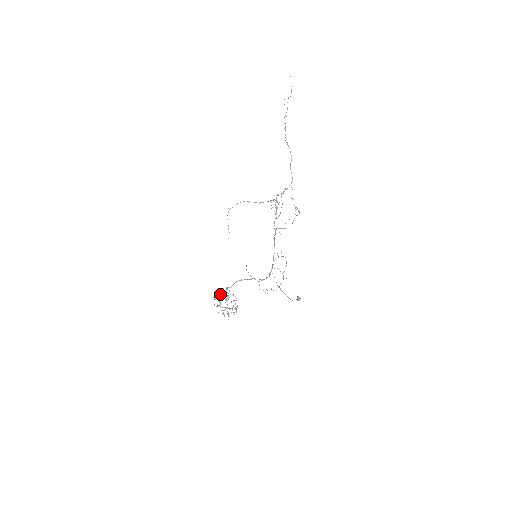
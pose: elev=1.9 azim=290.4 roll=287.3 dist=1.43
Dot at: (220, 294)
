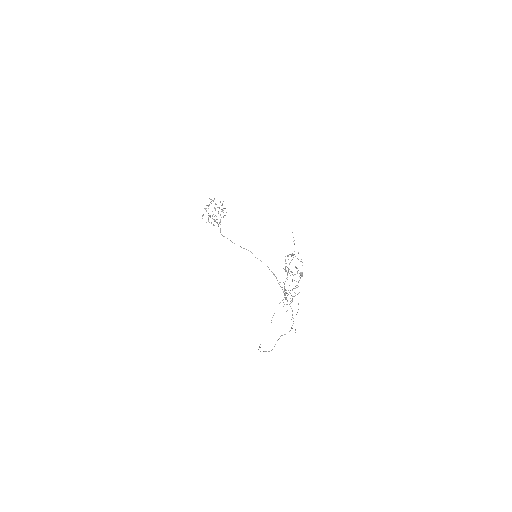
Dot at: occluded
